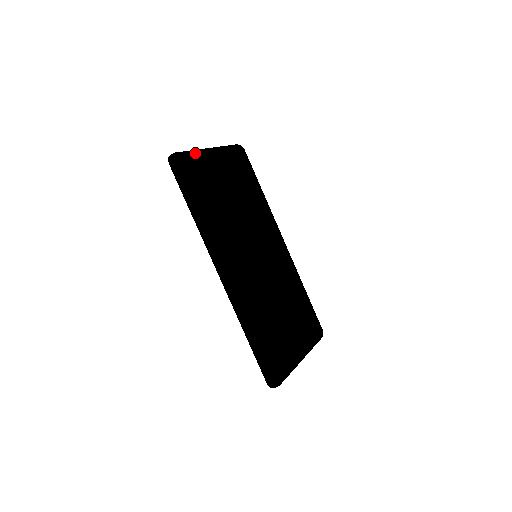
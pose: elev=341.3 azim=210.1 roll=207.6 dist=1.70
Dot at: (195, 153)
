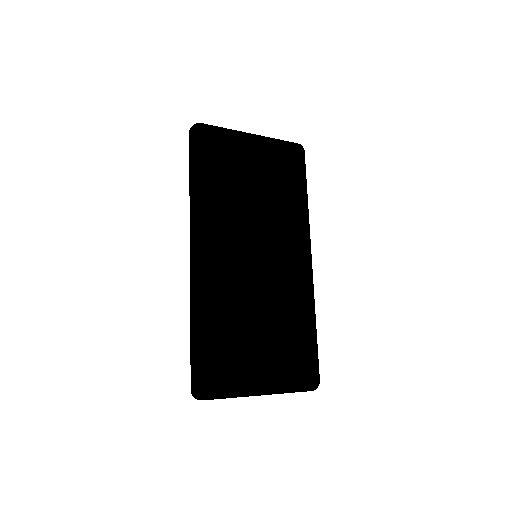
Dot at: (223, 129)
